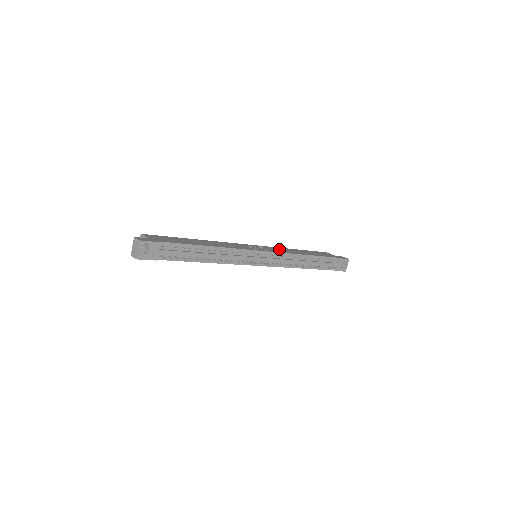
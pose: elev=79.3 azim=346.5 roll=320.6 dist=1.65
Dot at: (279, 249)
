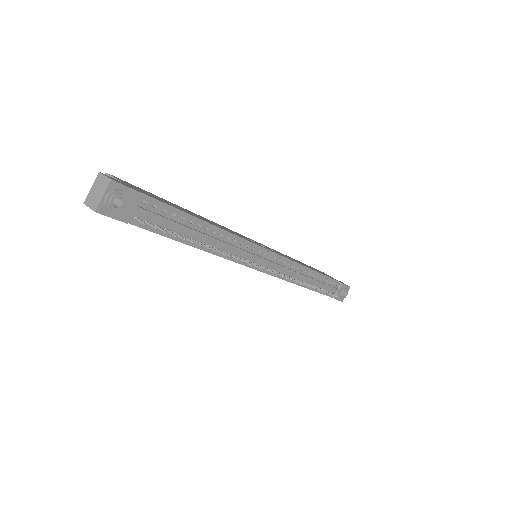
Dot at: (282, 254)
